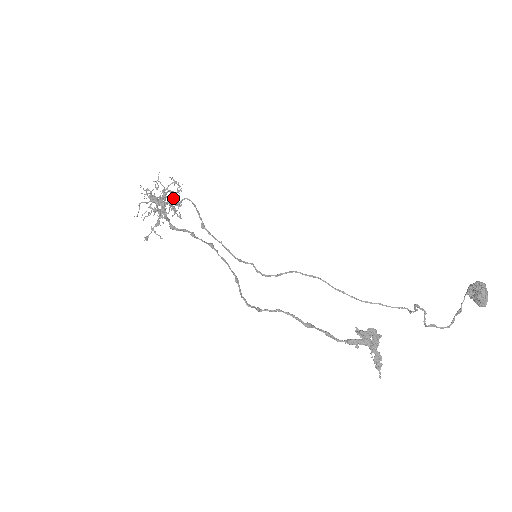
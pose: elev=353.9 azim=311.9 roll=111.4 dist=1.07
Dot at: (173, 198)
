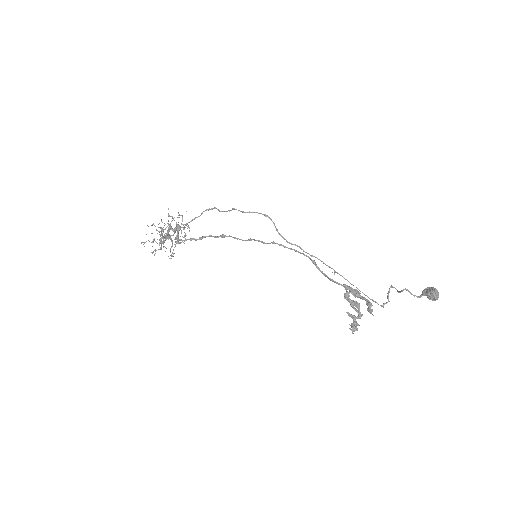
Dot at: occluded
